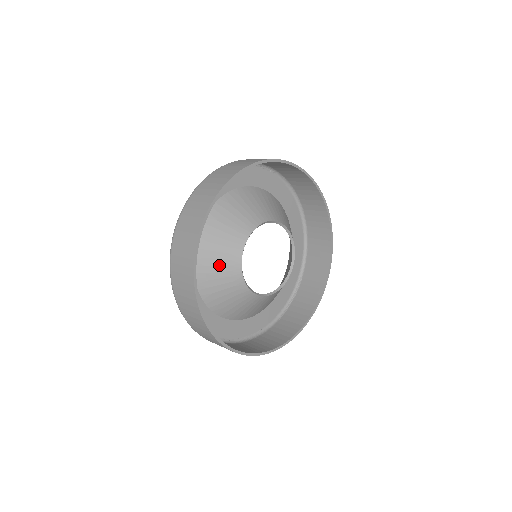
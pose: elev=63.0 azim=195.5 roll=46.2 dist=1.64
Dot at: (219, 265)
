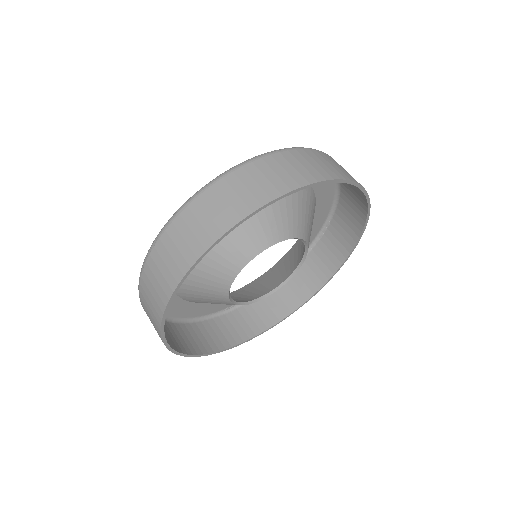
Dot at: (204, 296)
